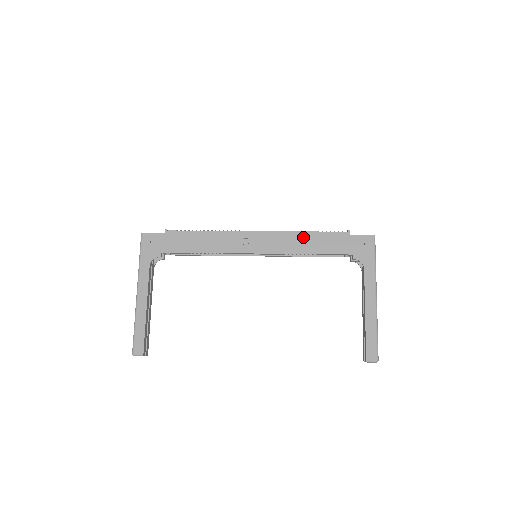
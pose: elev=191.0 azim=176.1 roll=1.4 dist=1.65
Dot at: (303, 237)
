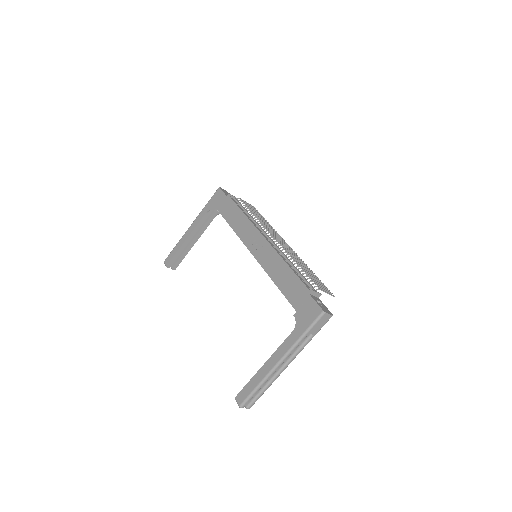
Dot at: (282, 266)
